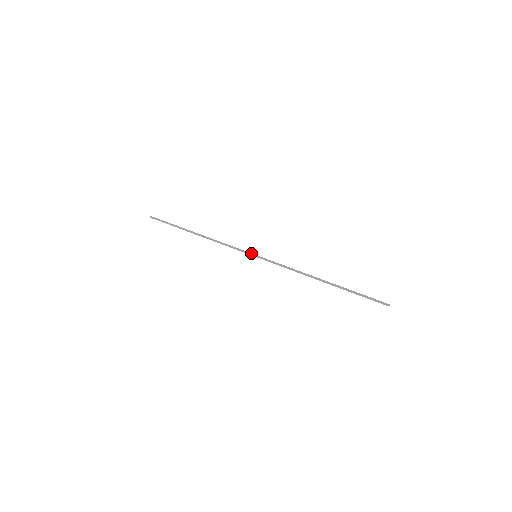
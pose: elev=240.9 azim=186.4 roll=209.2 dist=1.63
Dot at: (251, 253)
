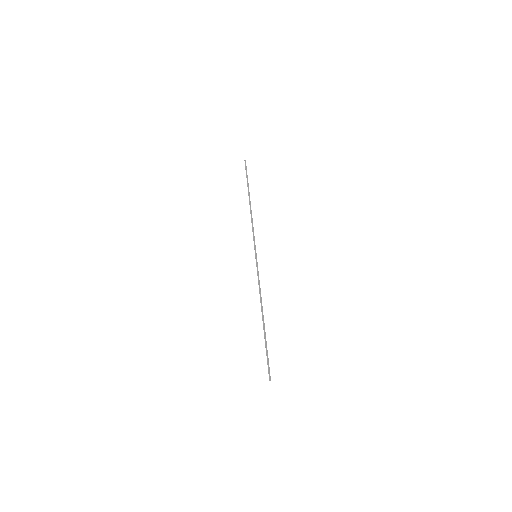
Dot at: (255, 251)
